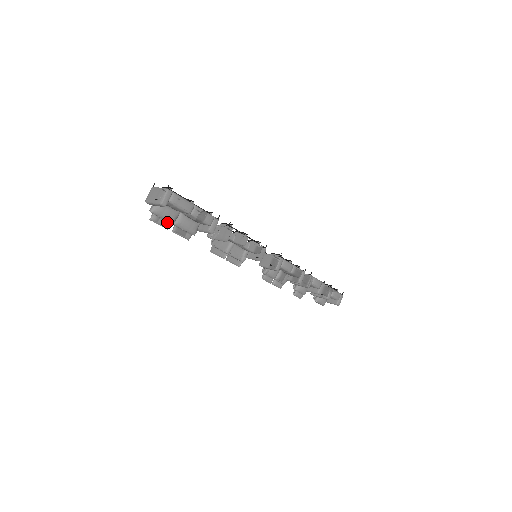
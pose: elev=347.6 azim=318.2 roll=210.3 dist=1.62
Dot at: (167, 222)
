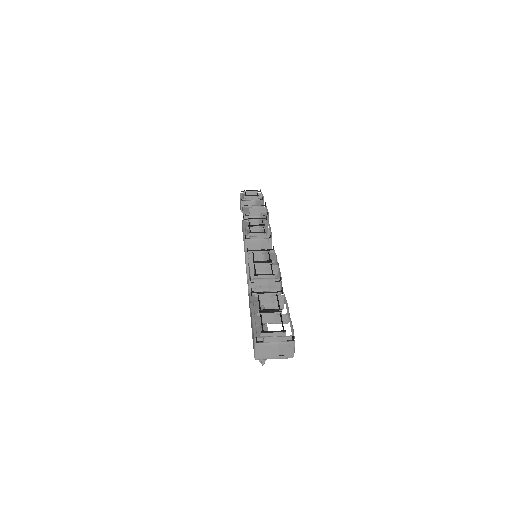
Dot at: occluded
